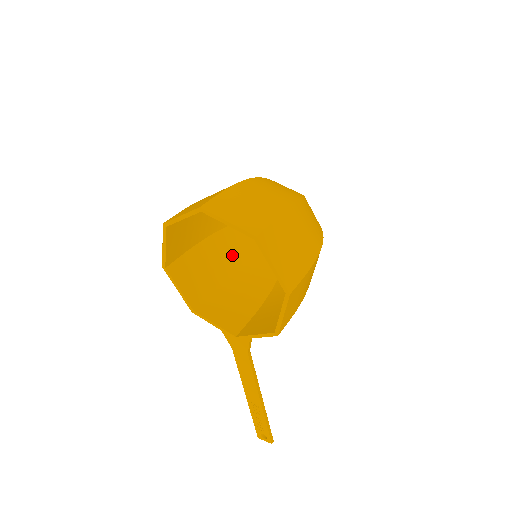
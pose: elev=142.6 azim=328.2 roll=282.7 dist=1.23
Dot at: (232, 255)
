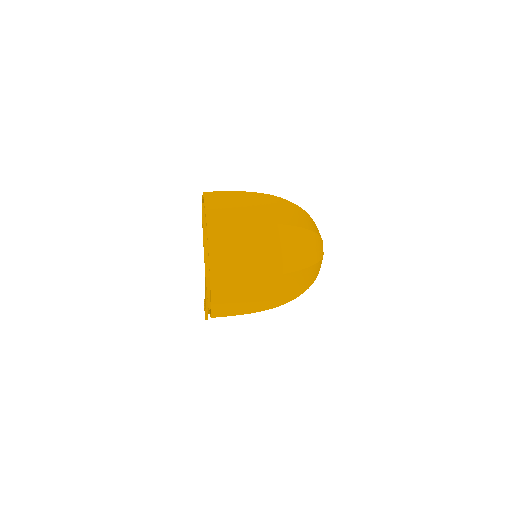
Dot at: occluded
